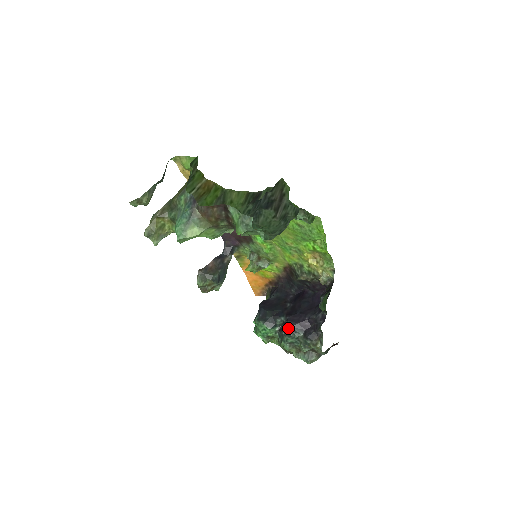
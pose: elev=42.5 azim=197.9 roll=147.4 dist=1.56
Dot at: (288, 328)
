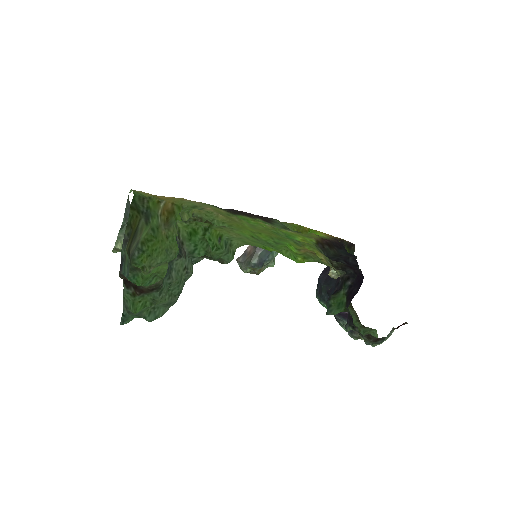
Dot at: occluded
